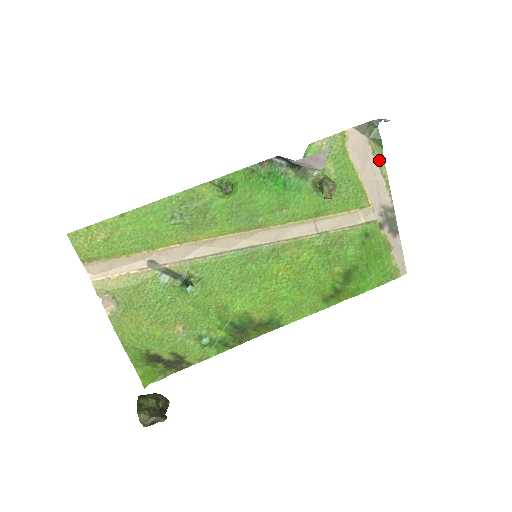
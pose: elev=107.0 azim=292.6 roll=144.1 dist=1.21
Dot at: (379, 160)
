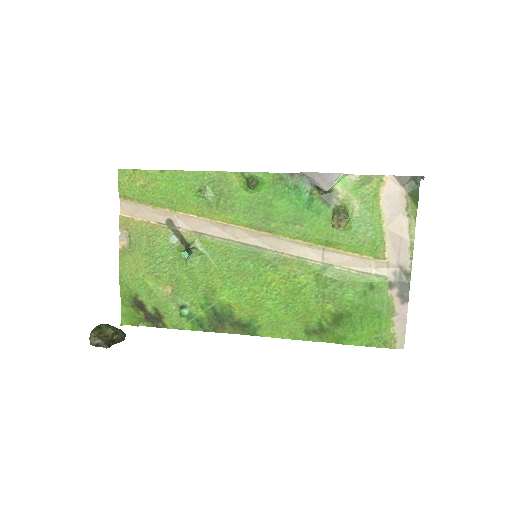
Dot at: (411, 218)
